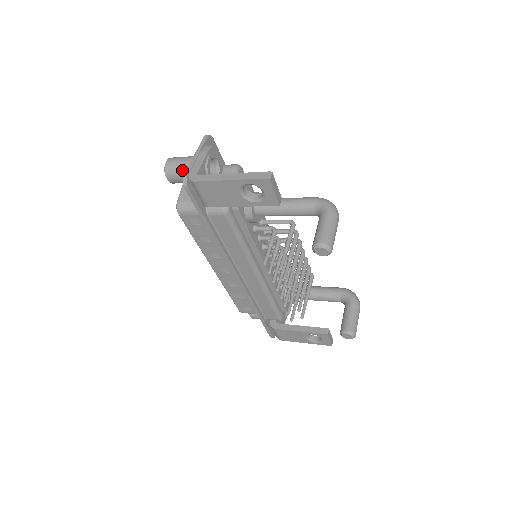
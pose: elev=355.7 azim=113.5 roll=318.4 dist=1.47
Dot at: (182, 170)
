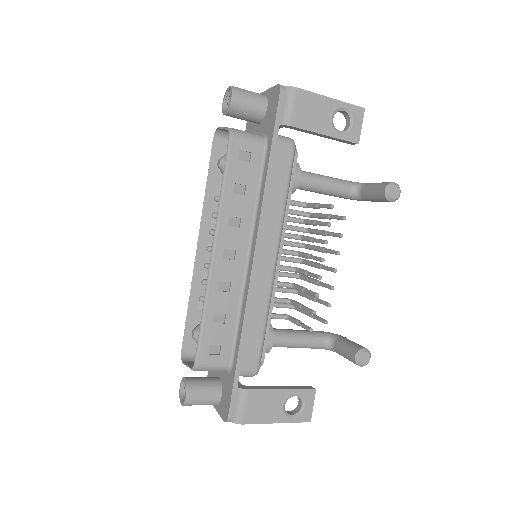
Dot at: (254, 94)
